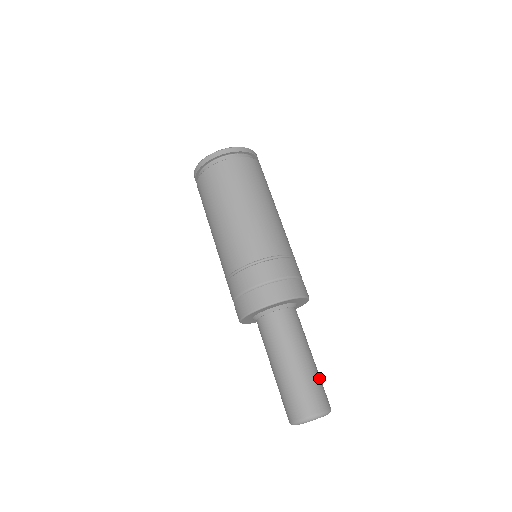
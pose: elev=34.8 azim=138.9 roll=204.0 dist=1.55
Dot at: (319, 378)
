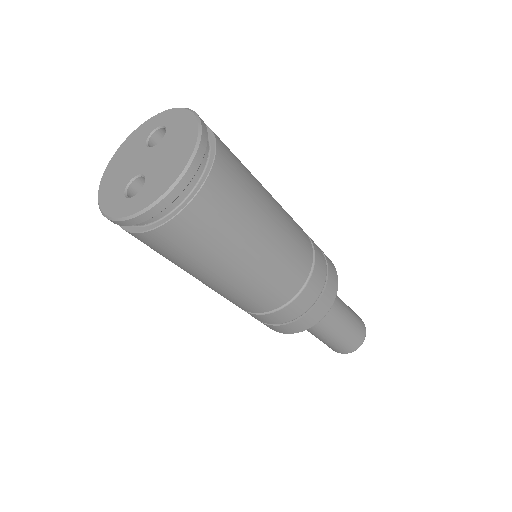
Dot at: (354, 317)
